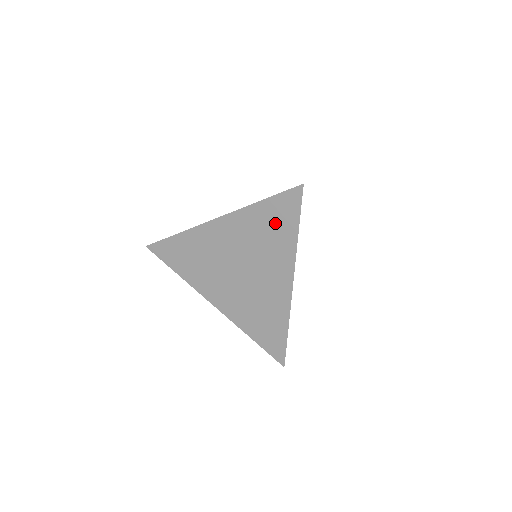
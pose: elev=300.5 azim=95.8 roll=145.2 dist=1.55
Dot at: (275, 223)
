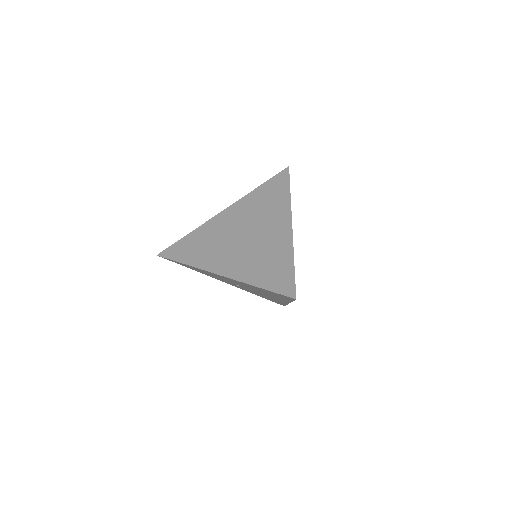
Dot at: (272, 193)
